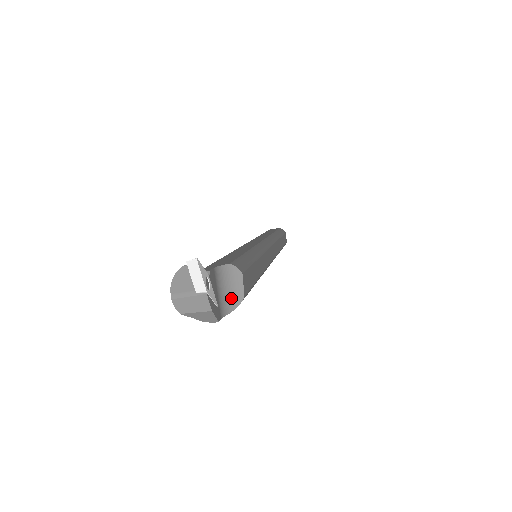
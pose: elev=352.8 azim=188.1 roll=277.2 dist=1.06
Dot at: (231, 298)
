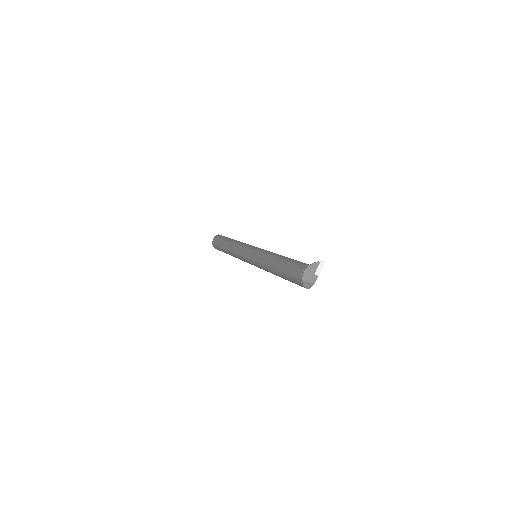
Dot at: occluded
